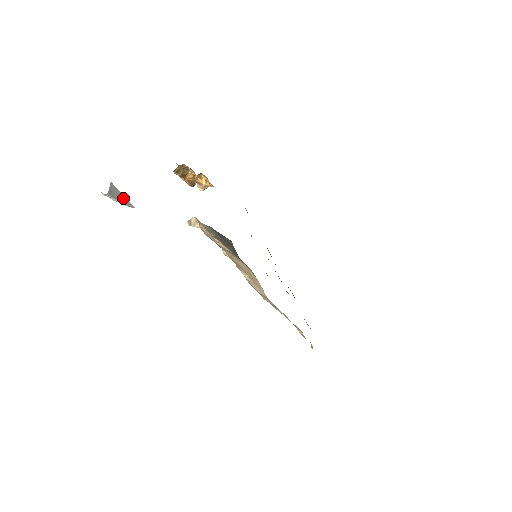
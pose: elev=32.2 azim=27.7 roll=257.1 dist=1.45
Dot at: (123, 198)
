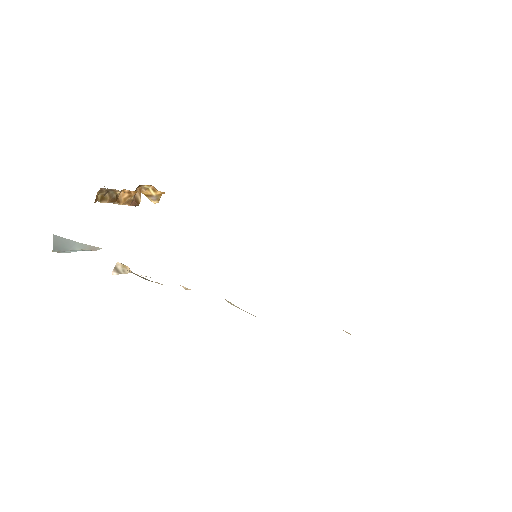
Dot at: (79, 245)
